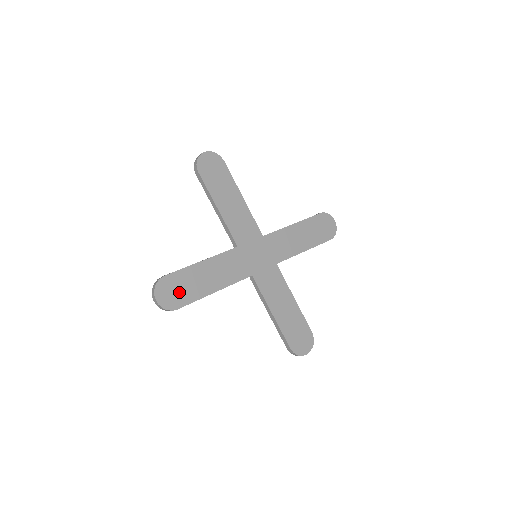
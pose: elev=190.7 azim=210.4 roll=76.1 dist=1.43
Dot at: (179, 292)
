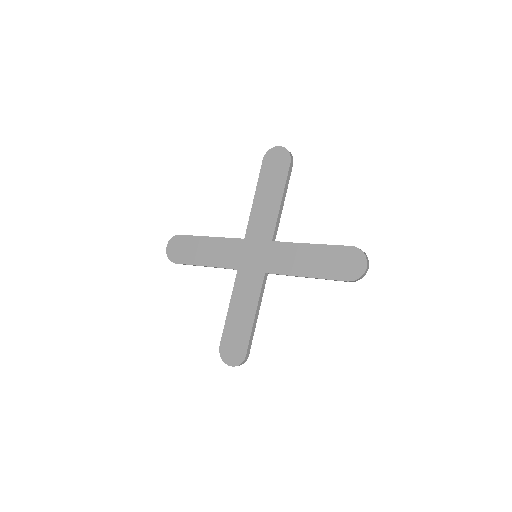
Dot at: (236, 345)
